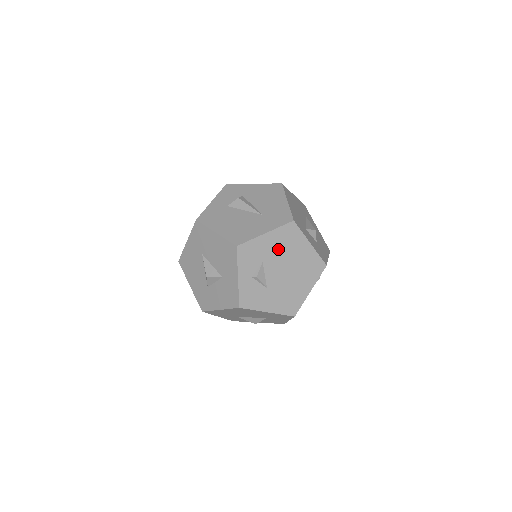
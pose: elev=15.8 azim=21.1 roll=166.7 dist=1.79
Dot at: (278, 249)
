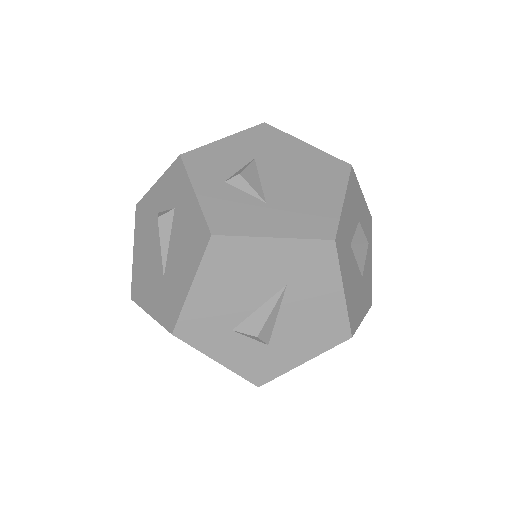
Dot at: occluded
